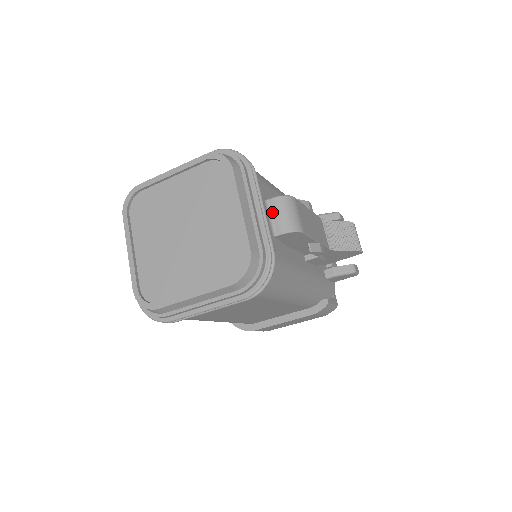
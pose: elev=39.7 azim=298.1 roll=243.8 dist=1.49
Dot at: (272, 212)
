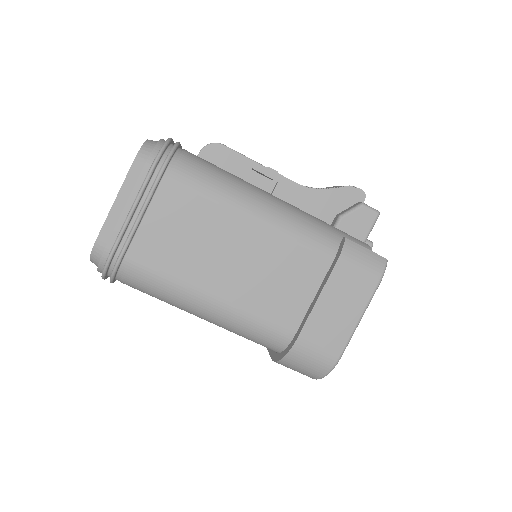
Dot at: occluded
